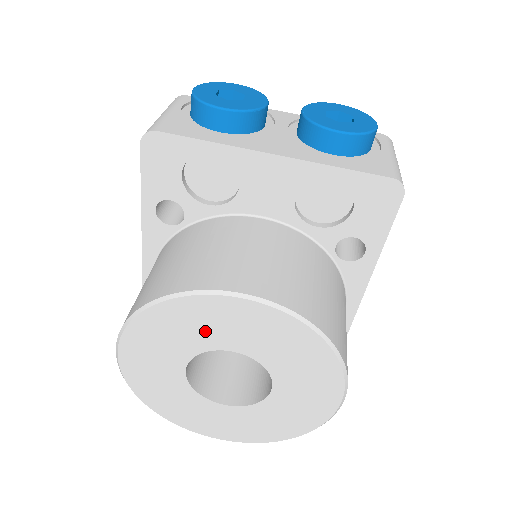
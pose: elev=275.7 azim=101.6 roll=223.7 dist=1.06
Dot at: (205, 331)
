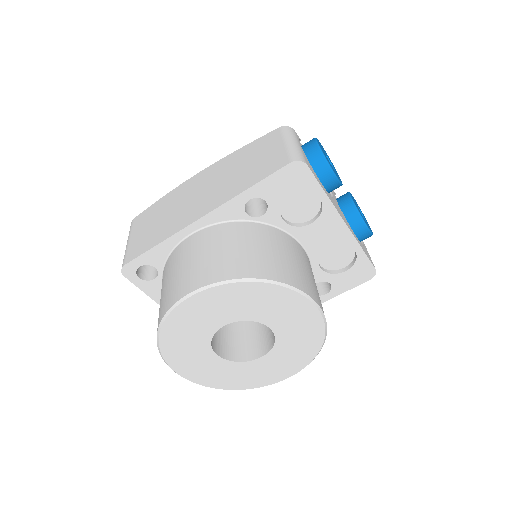
Dot at: (272, 311)
